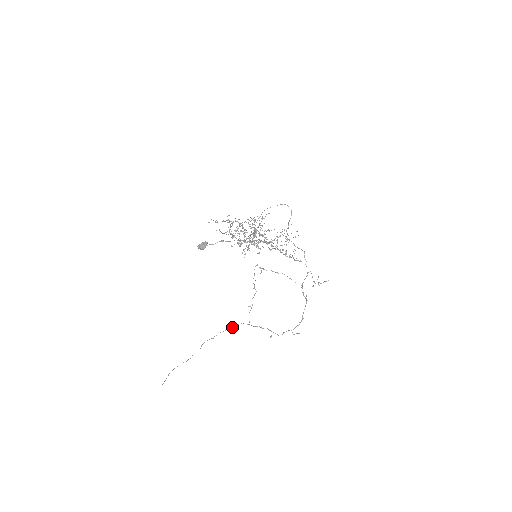
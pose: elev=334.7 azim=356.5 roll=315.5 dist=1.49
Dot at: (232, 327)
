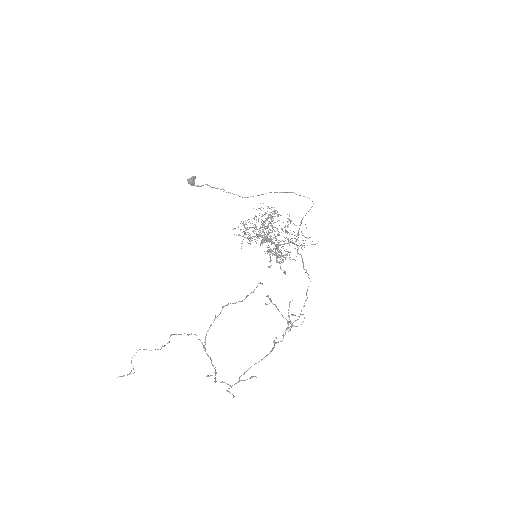
Dot at: (188, 334)
